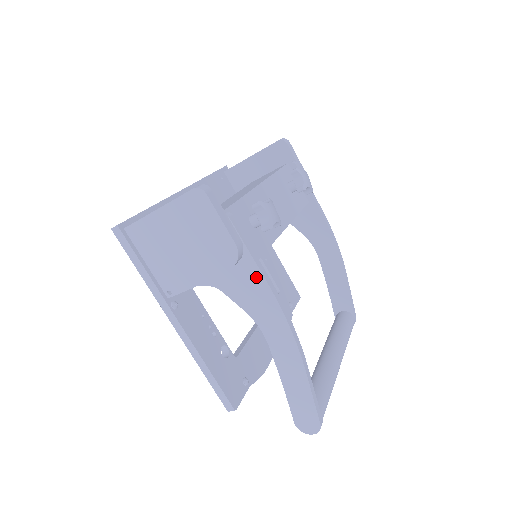
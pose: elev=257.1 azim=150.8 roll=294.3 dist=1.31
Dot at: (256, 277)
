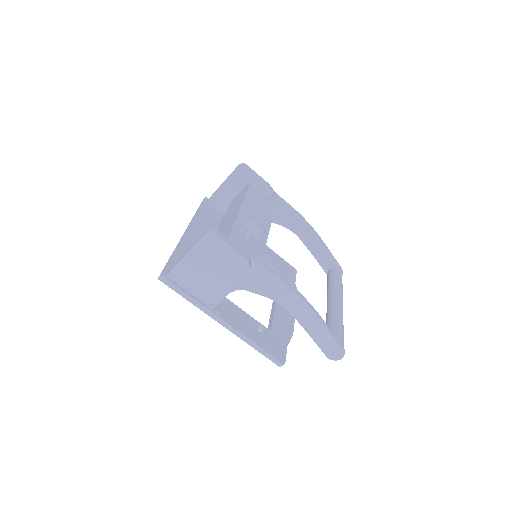
Dot at: (265, 273)
